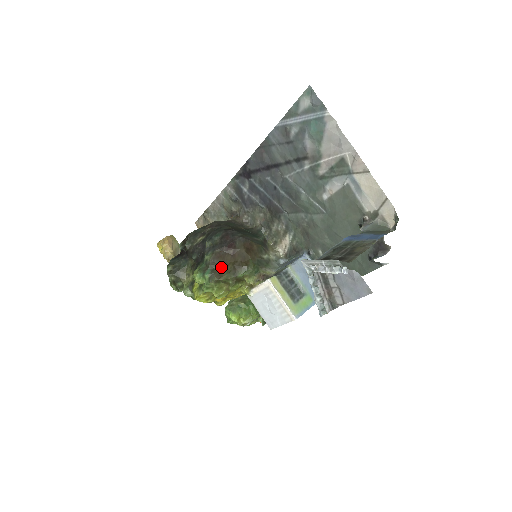
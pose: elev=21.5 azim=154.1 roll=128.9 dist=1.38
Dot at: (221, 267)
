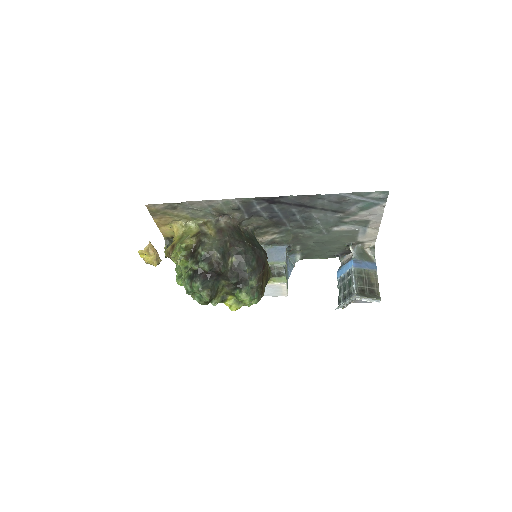
Dot at: (262, 287)
